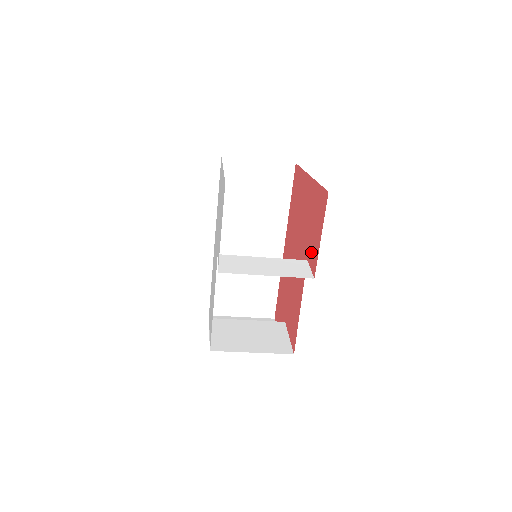
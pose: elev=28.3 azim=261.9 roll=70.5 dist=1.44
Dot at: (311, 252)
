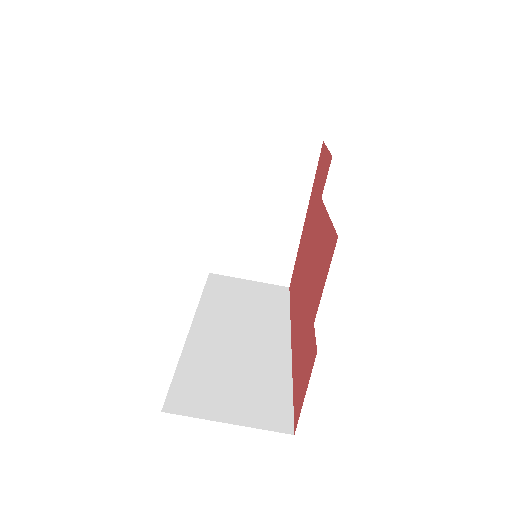
Dot at: (323, 182)
